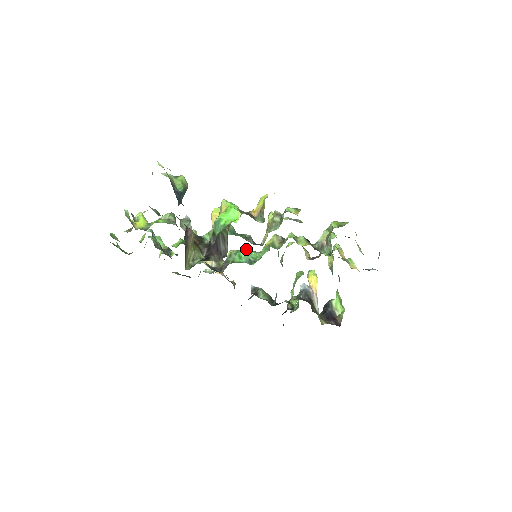
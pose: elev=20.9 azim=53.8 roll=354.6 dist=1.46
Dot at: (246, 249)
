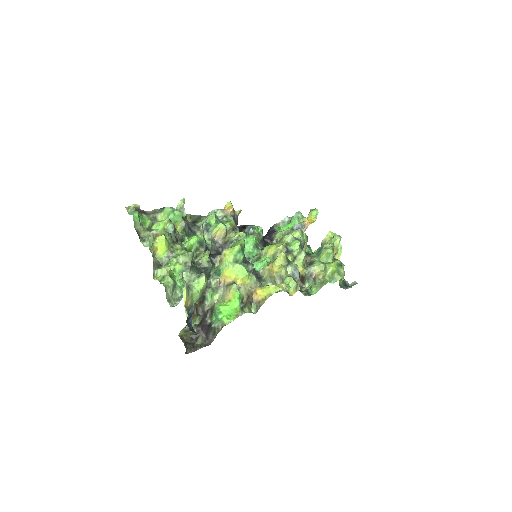
Dot at: (252, 246)
